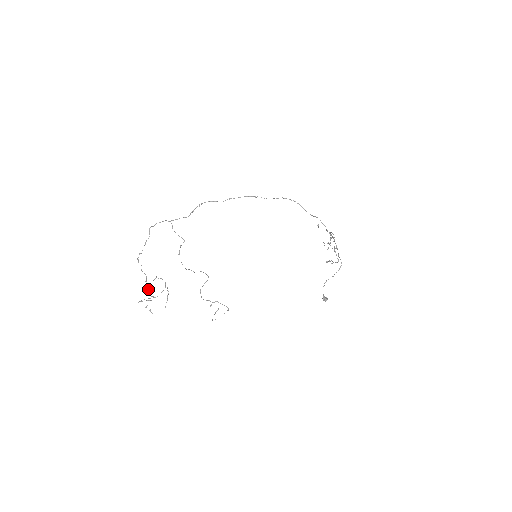
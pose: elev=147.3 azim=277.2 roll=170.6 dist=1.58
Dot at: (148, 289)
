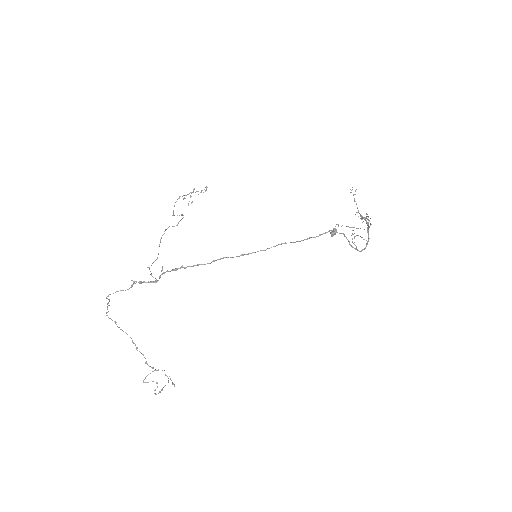
Dot at: occluded
